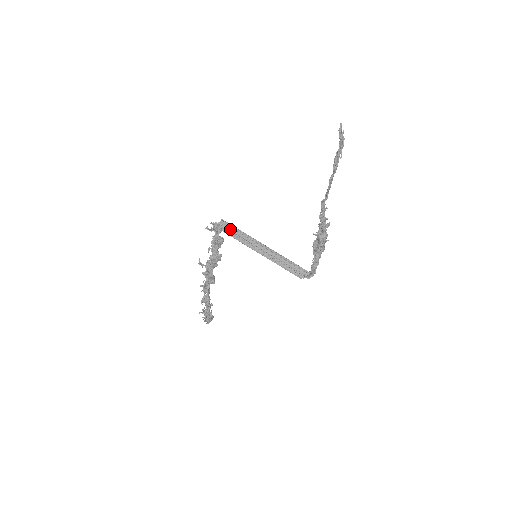
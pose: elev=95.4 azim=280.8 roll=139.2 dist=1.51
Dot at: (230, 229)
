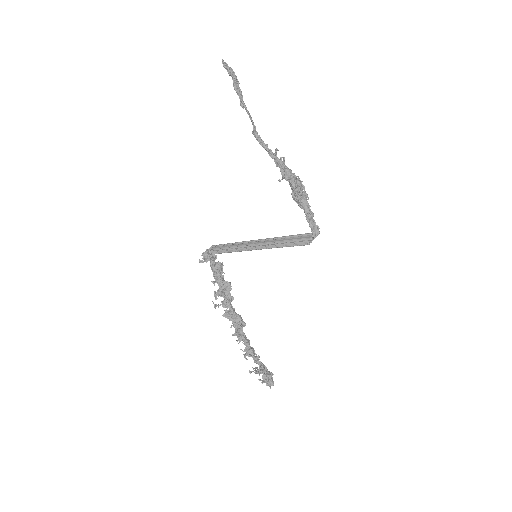
Dot at: (220, 248)
